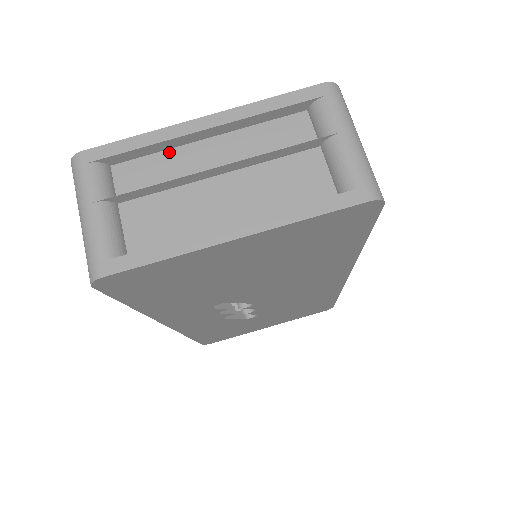
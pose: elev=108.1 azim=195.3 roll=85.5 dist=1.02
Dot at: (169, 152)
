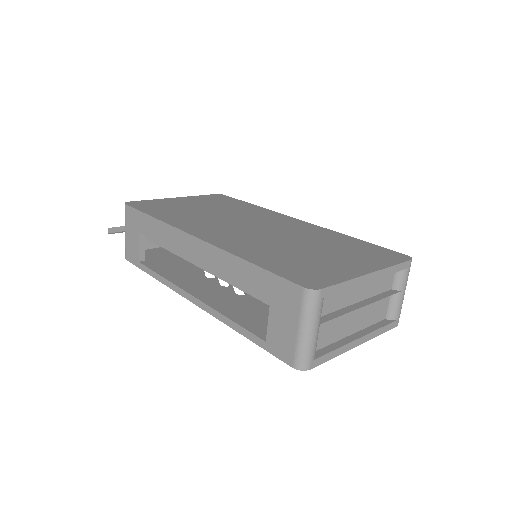
Dot at: occluded
